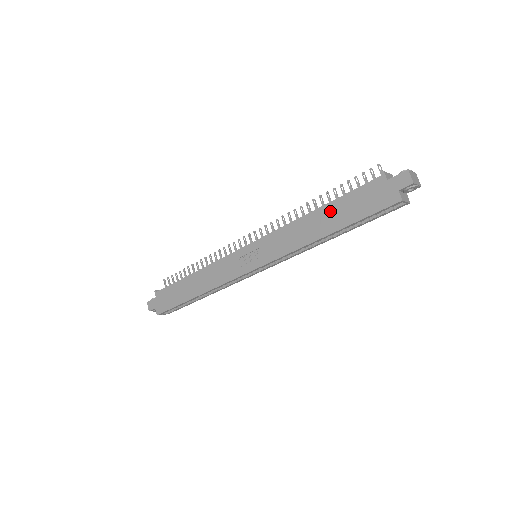
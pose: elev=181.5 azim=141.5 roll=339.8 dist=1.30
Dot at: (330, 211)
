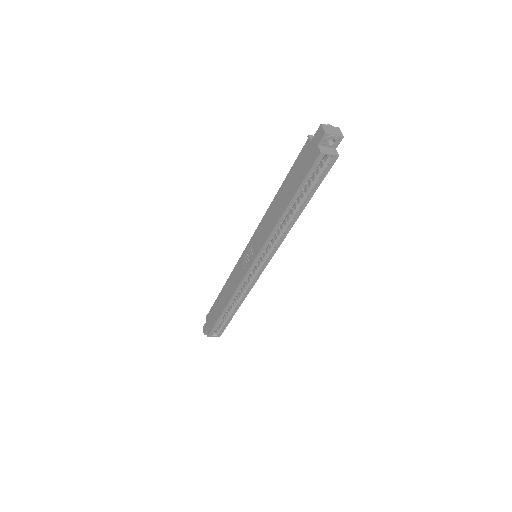
Dot at: (284, 189)
